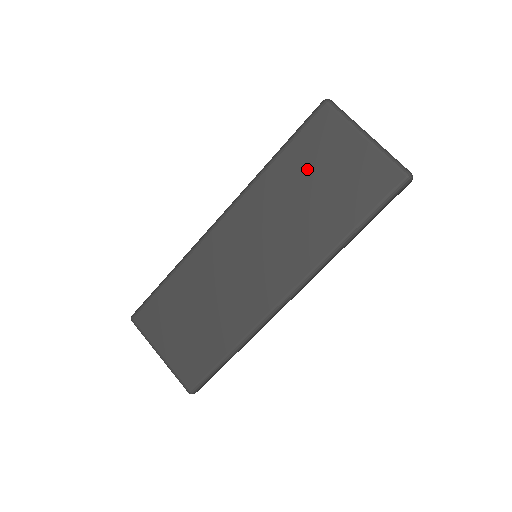
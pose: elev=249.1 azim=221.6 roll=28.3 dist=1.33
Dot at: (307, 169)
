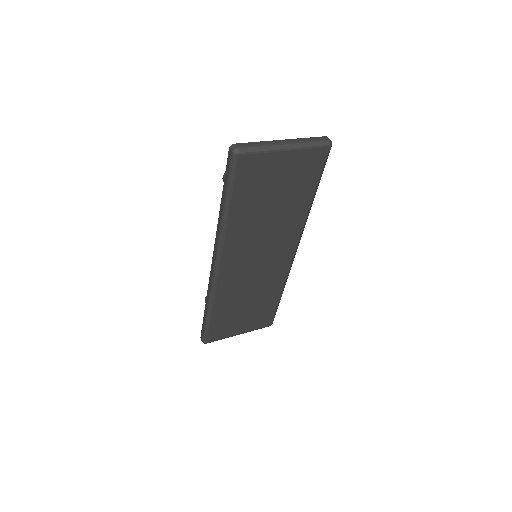
Dot at: (258, 198)
